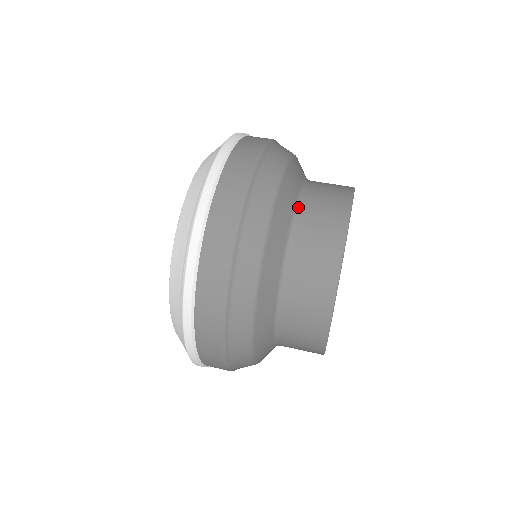
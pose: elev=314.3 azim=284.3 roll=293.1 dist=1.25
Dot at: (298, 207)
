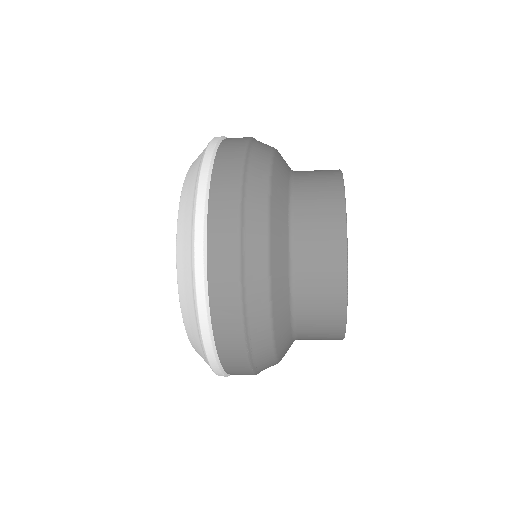
Dot at: (292, 189)
